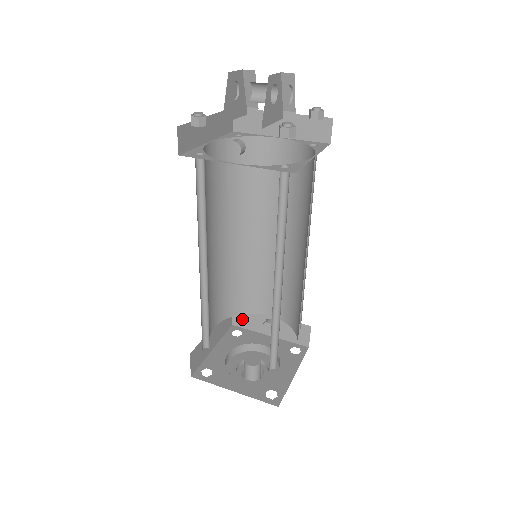
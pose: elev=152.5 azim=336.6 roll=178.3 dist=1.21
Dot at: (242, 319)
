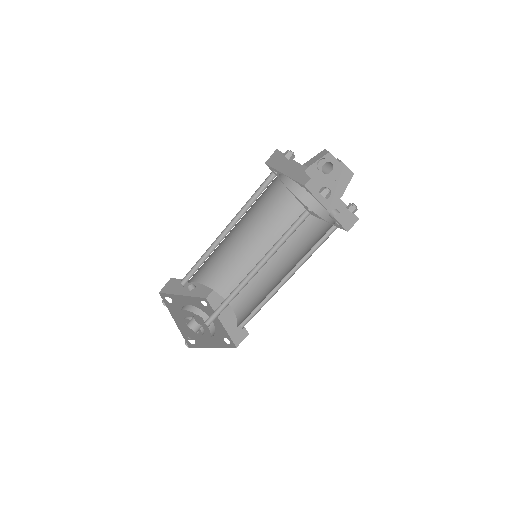
Dot at: (171, 287)
